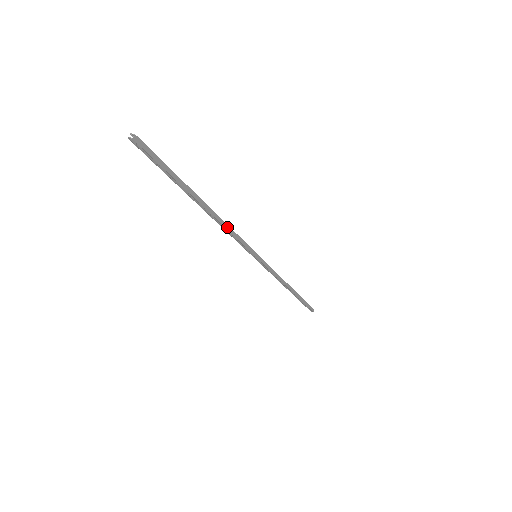
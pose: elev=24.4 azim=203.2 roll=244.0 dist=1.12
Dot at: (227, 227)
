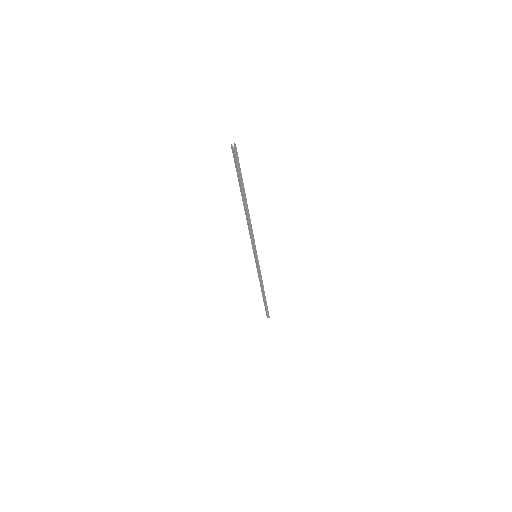
Dot at: (251, 227)
